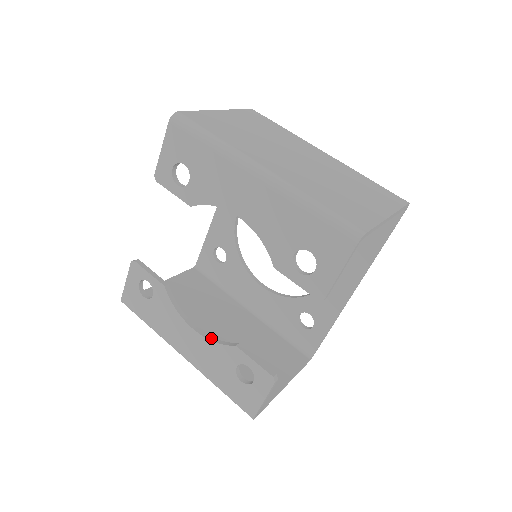
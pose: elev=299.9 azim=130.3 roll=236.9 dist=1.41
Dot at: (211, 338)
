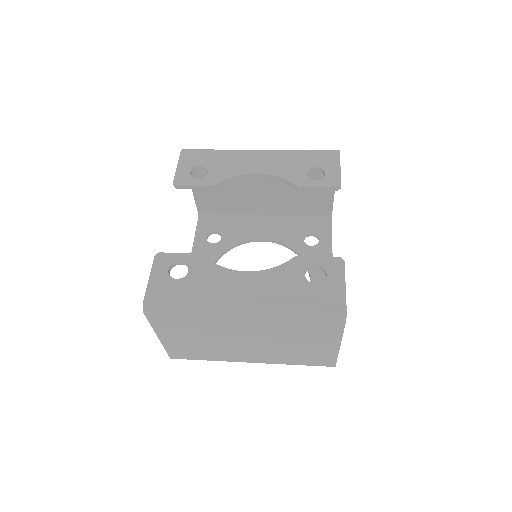
Dot at: (267, 270)
